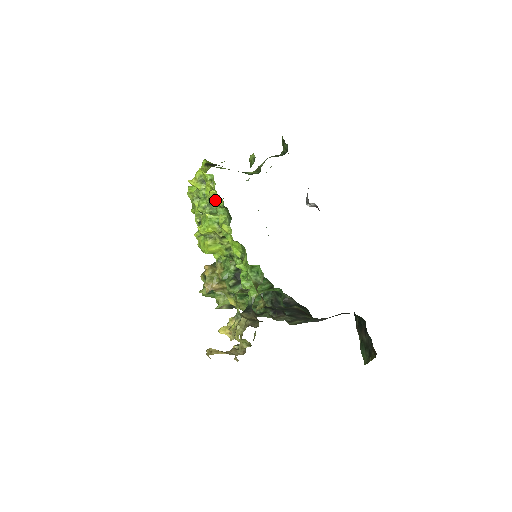
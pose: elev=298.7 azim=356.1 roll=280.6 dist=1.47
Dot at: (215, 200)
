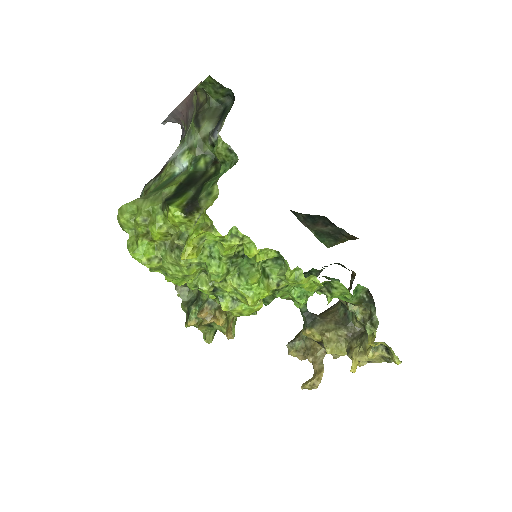
Dot at: (262, 258)
